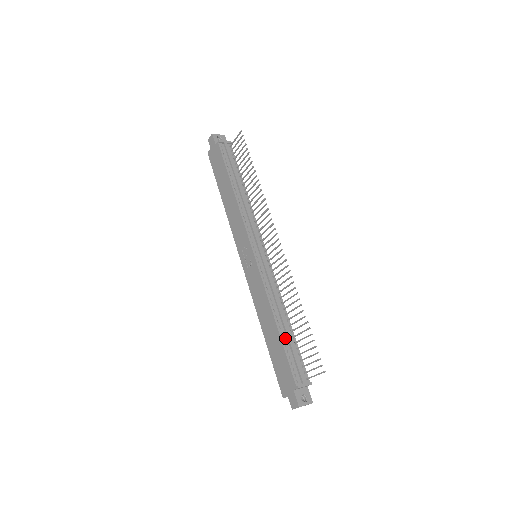
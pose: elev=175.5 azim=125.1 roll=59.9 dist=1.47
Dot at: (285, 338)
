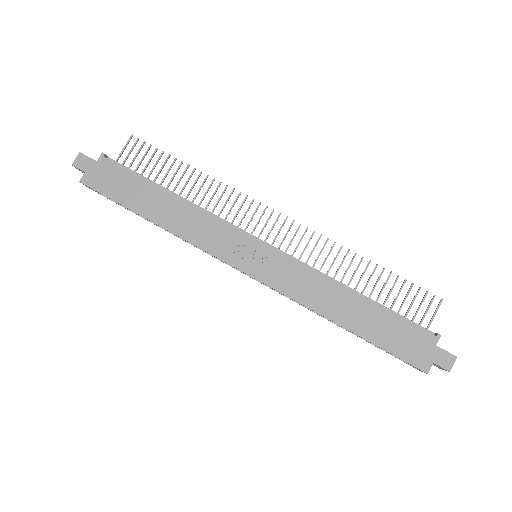
Dot at: (376, 305)
